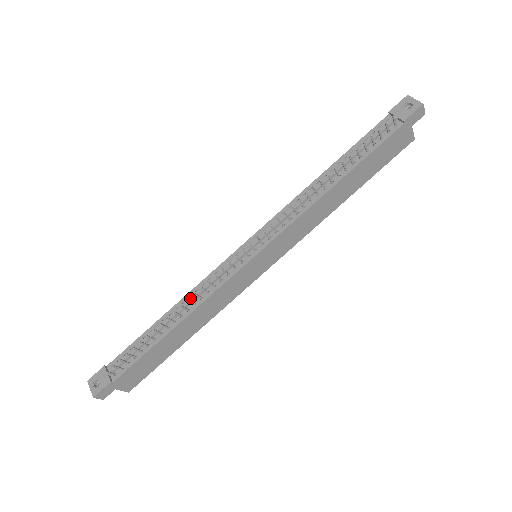
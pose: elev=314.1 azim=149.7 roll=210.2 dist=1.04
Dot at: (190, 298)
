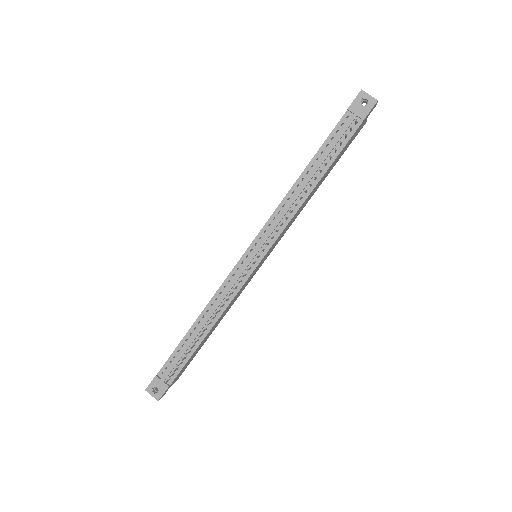
Dot at: (214, 308)
